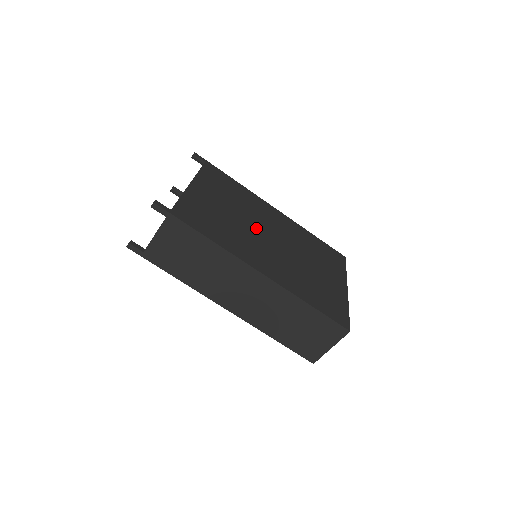
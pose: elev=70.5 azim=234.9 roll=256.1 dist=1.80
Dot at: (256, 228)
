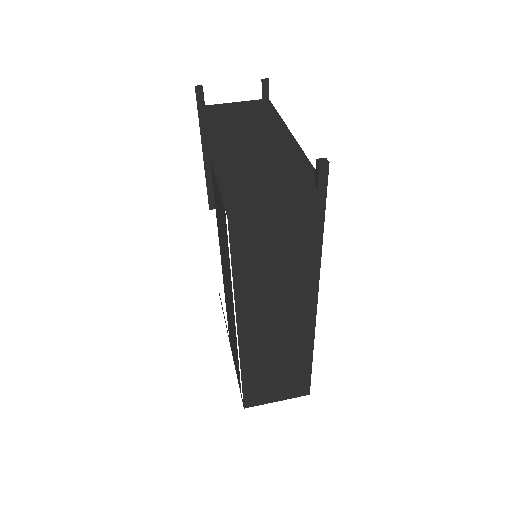
Dot at: occluded
